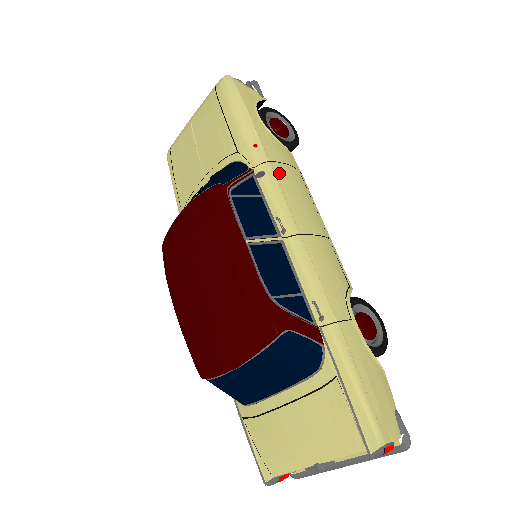
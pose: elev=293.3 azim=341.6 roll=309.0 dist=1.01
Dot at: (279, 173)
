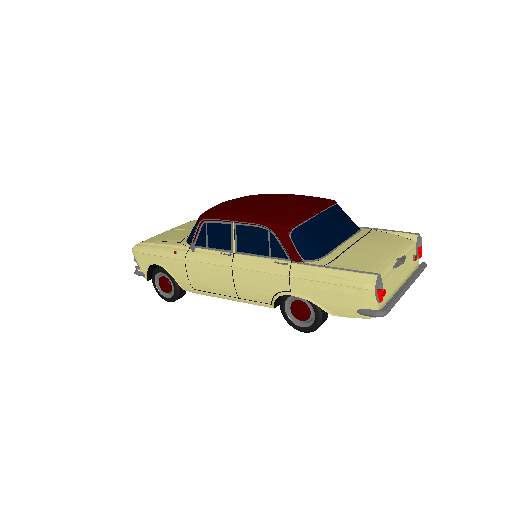
Dot at: occluded
